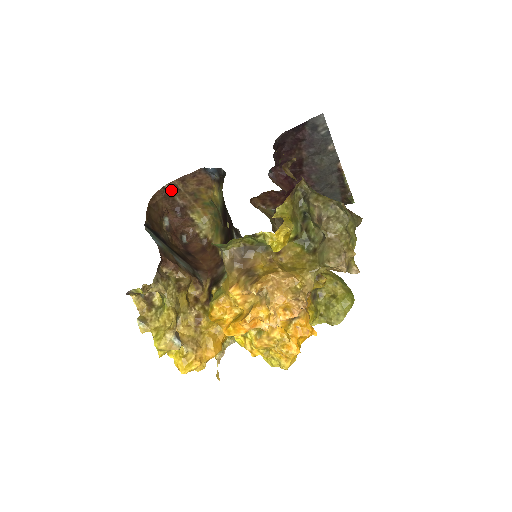
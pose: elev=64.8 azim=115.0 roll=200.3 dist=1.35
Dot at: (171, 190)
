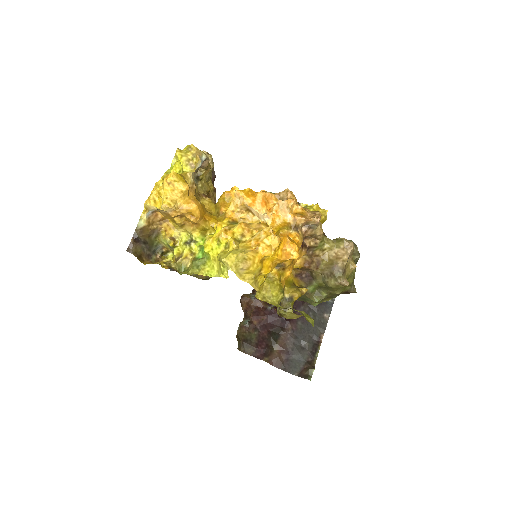
Dot at: occluded
